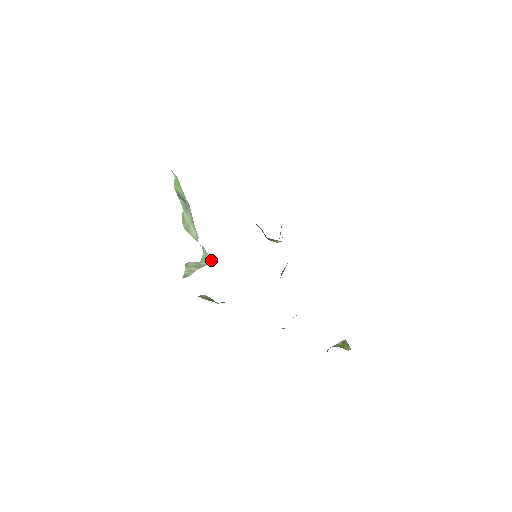
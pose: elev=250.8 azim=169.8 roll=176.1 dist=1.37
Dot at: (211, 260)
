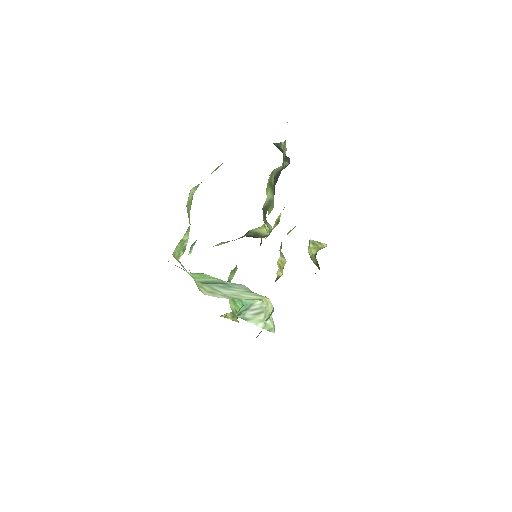
Dot at: occluded
